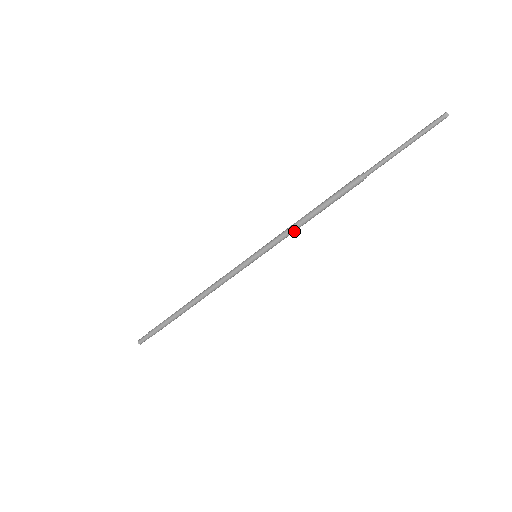
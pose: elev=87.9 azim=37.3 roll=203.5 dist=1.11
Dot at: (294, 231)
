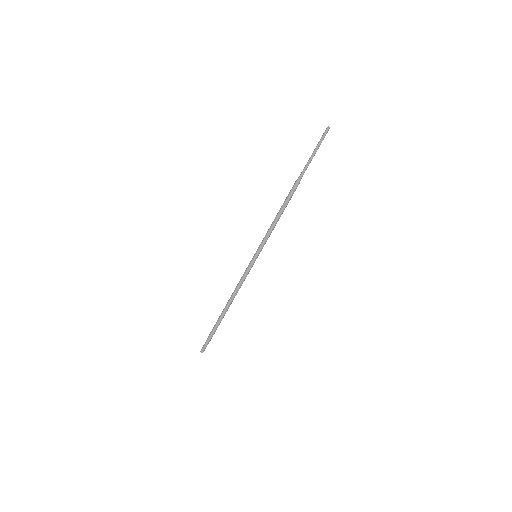
Dot at: (272, 229)
